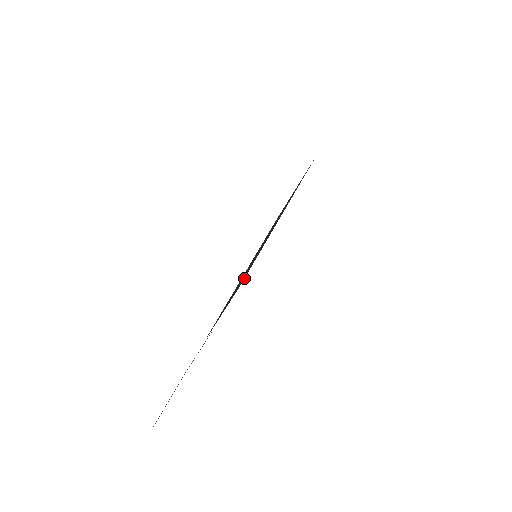
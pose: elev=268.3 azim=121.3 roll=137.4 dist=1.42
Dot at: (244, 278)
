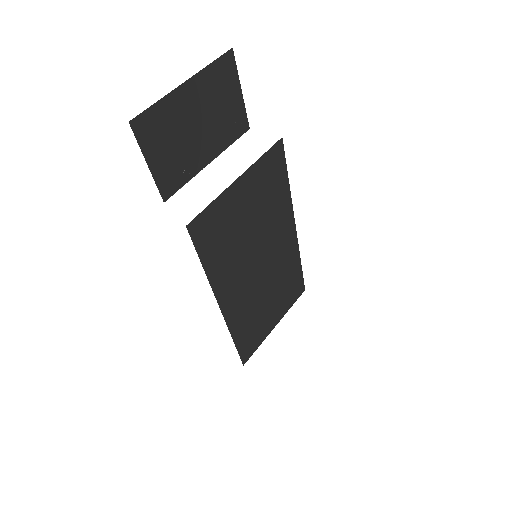
Dot at: (283, 147)
